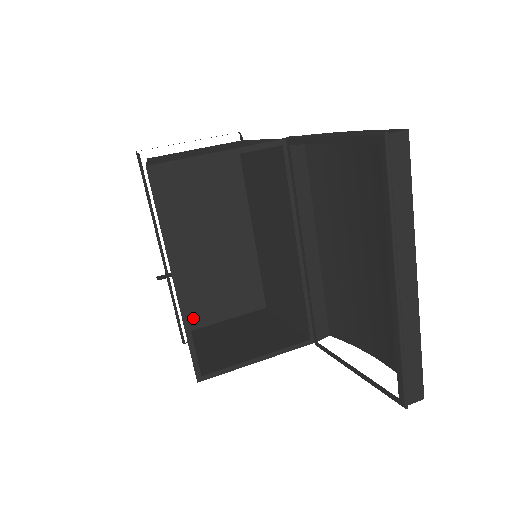
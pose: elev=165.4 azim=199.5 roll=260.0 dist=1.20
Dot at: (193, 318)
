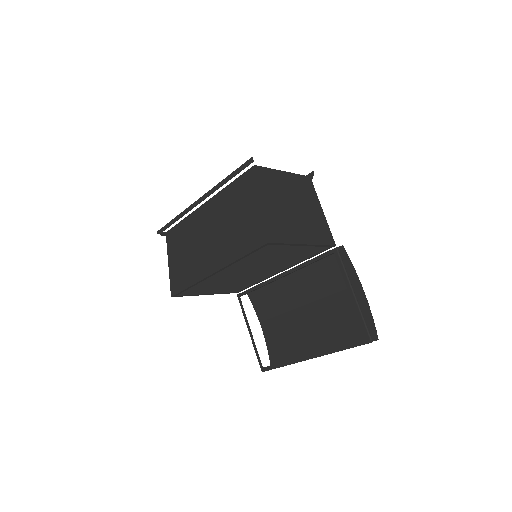
Dot at: occluded
